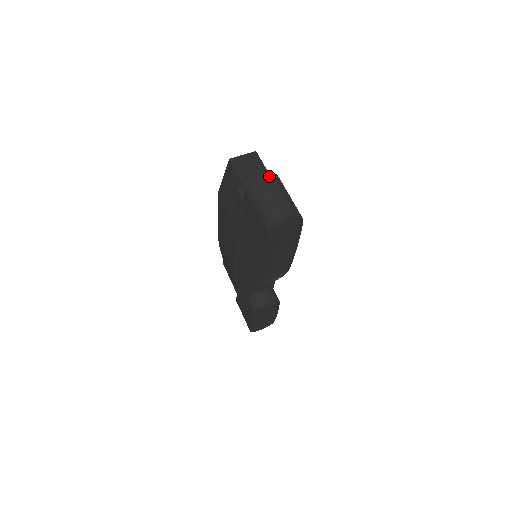
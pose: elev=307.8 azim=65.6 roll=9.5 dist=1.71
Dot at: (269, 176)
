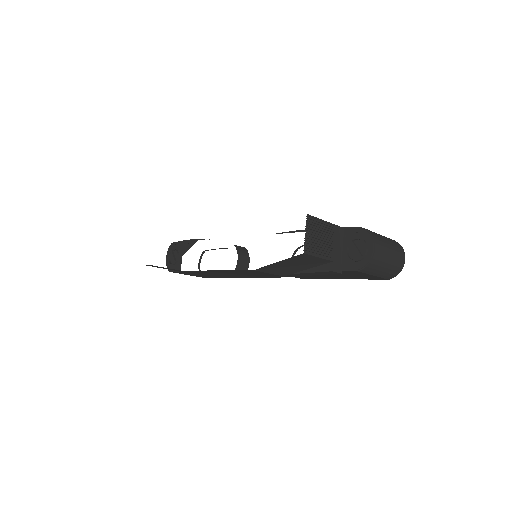
Dot at: (378, 244)
